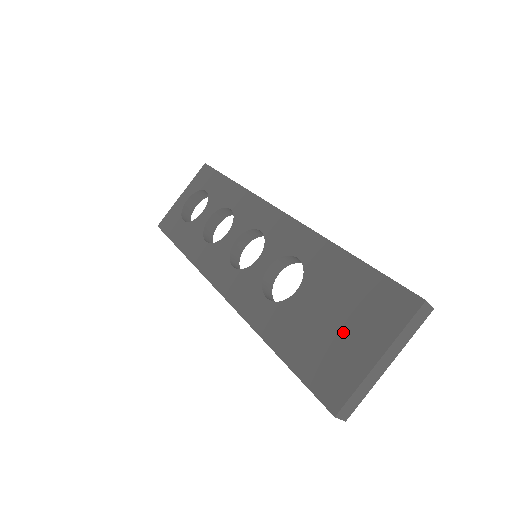
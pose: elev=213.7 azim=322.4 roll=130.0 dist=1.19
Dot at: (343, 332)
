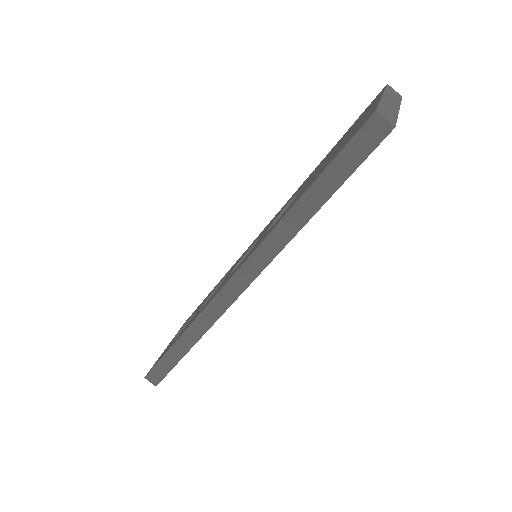
Dot at: (347, 135)
